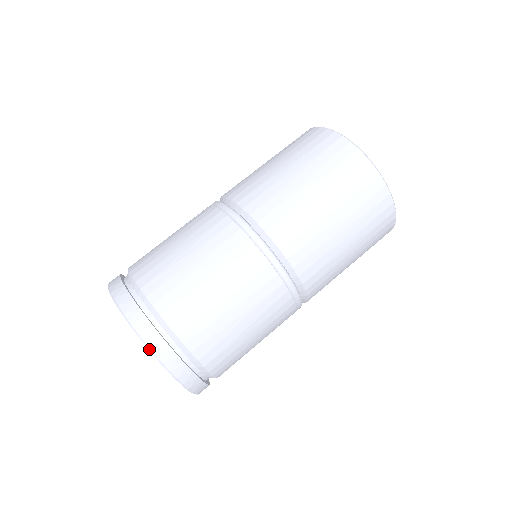
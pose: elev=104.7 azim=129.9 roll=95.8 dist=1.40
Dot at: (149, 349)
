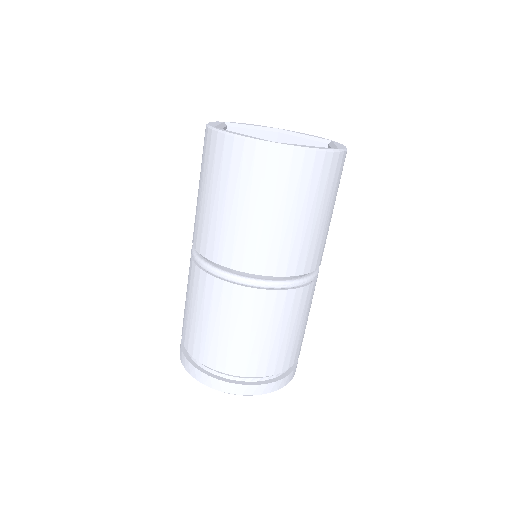
Dot at: occluded
